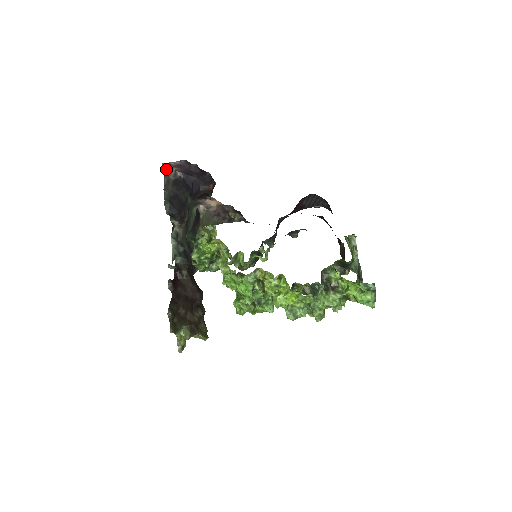
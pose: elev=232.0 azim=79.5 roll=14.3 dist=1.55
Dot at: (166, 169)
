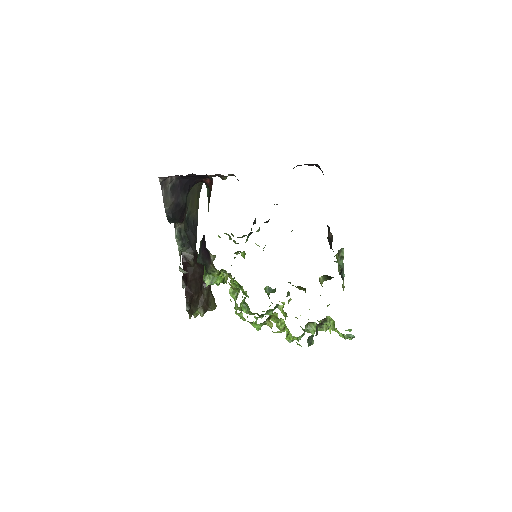
Dot at: (162, 180)
